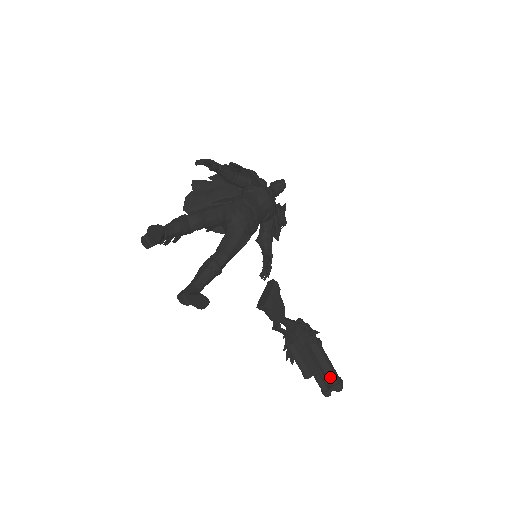
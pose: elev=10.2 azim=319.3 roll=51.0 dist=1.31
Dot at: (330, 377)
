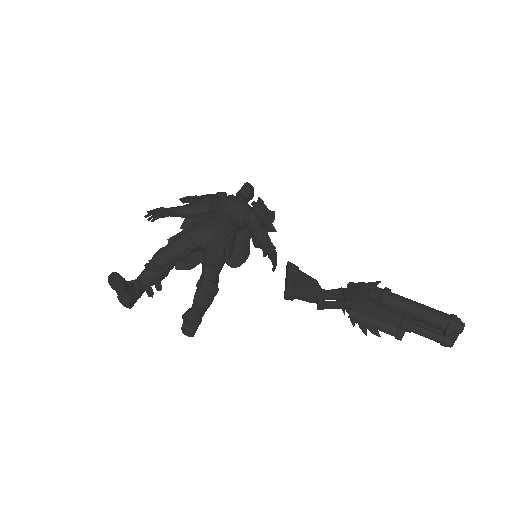
Dot at: (433, 320)
